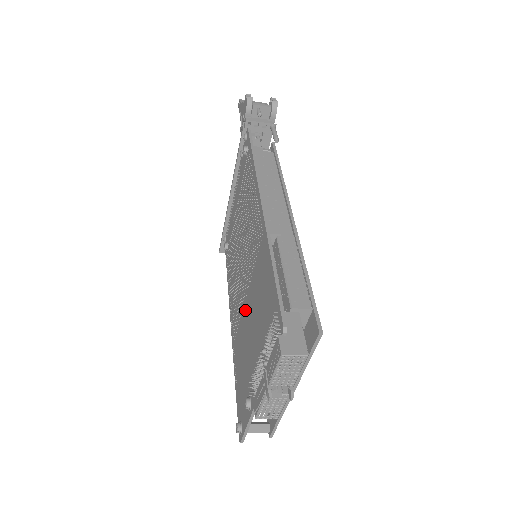
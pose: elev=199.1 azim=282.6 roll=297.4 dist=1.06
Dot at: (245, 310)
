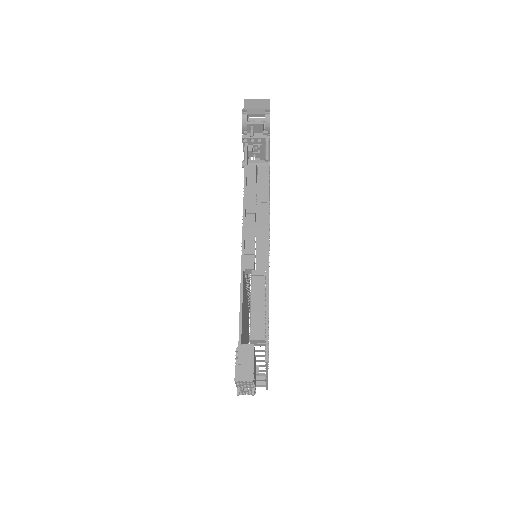
Dot at: occluded
